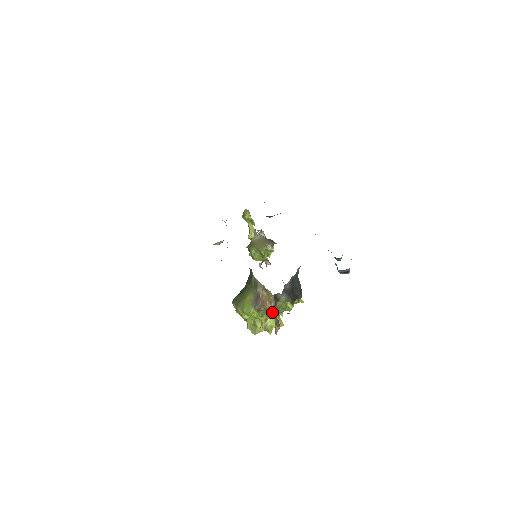
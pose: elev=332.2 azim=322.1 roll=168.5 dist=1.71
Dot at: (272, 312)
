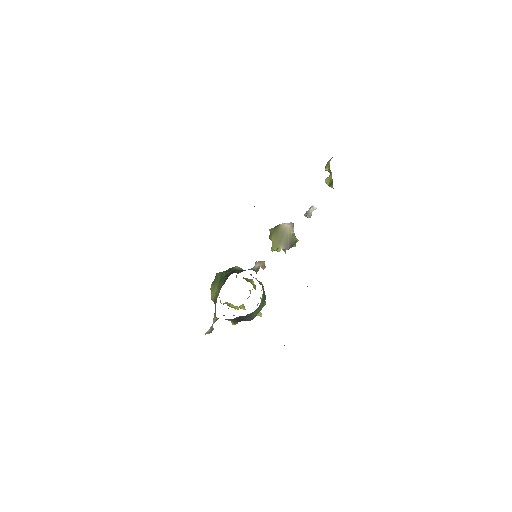
Dot at: (213, 321)
